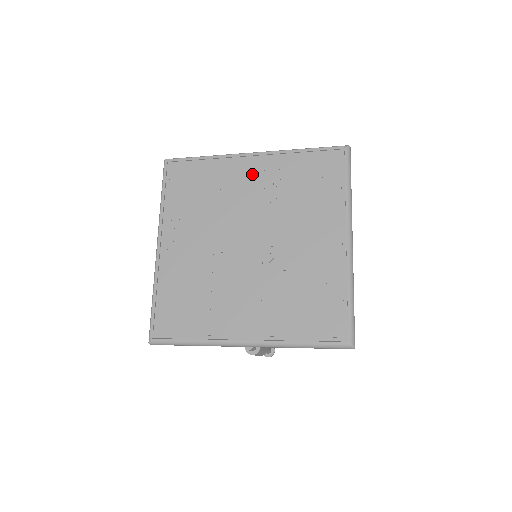
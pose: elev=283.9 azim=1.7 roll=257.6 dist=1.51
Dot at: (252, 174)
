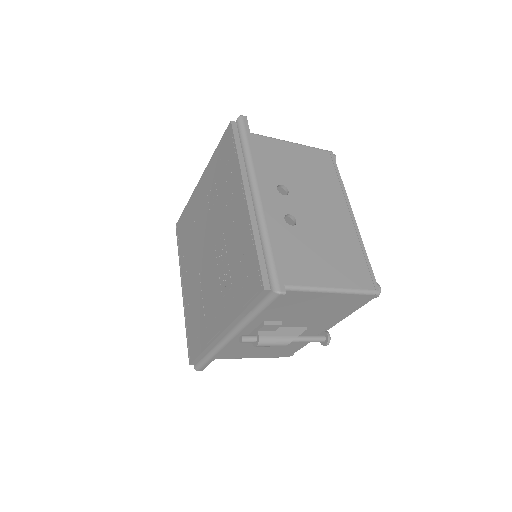
Dot at: (202, 195)
